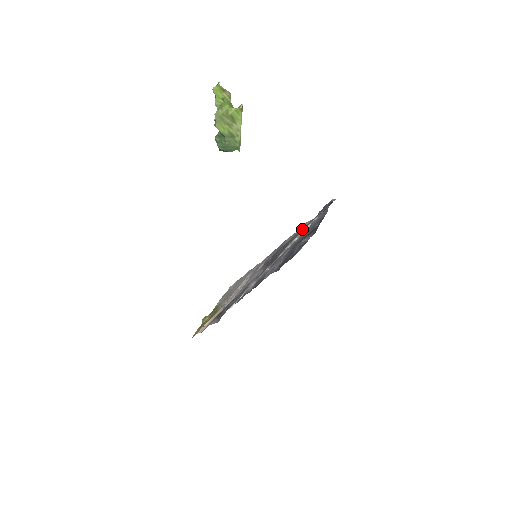
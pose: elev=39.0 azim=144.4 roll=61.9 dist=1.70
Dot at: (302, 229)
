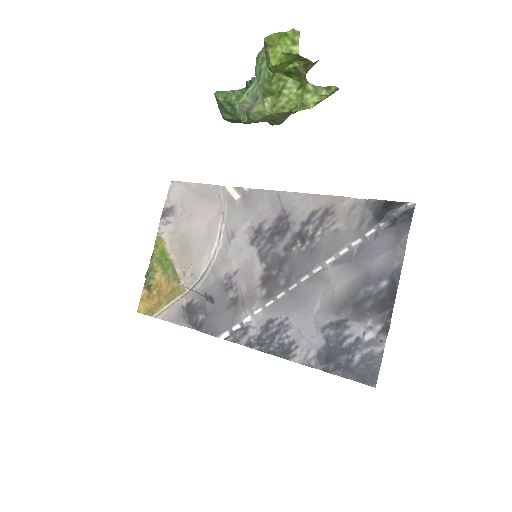
Dot at: (337, 221)
